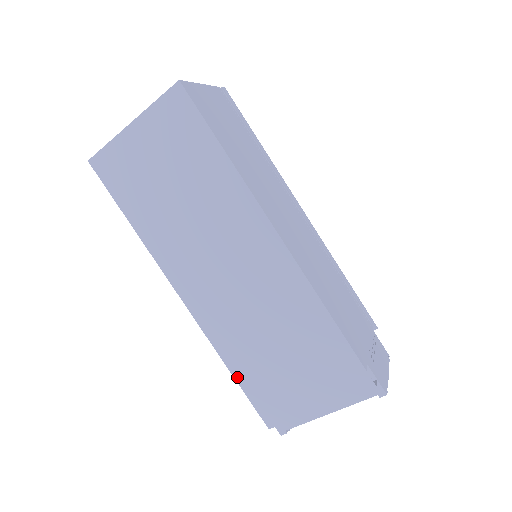
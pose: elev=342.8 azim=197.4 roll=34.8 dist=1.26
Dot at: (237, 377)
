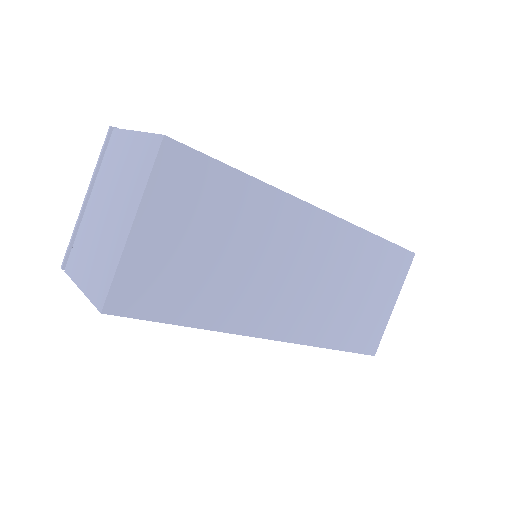
Dot at: (341, 348)
